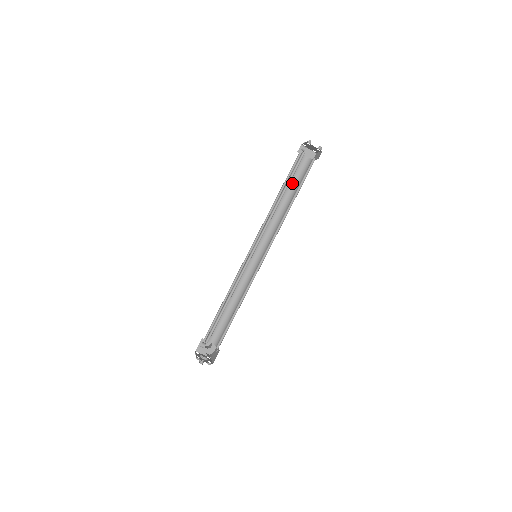
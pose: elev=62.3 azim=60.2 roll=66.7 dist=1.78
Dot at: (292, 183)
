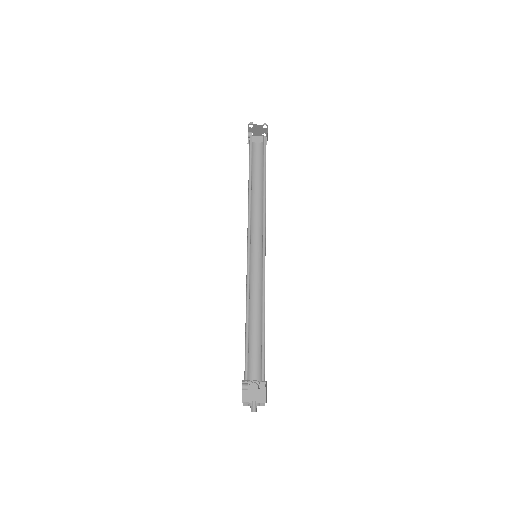
Dot at: (257, 172)
